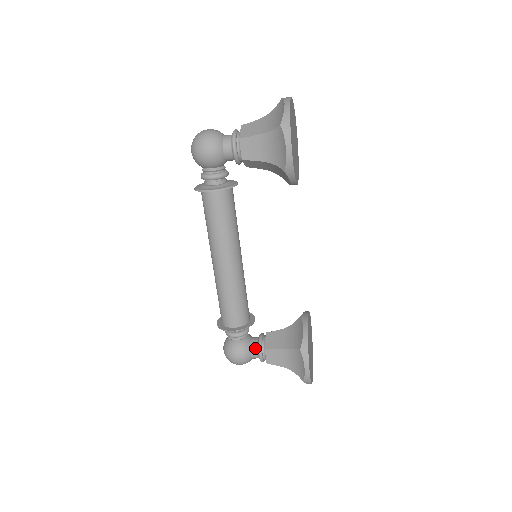
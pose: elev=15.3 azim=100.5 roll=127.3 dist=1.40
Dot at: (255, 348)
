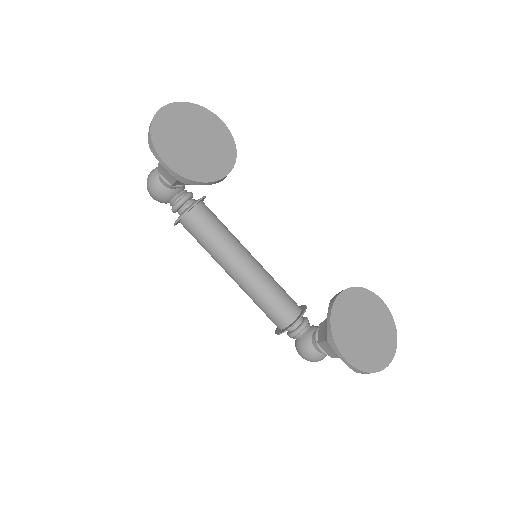
Dot at: occluded
